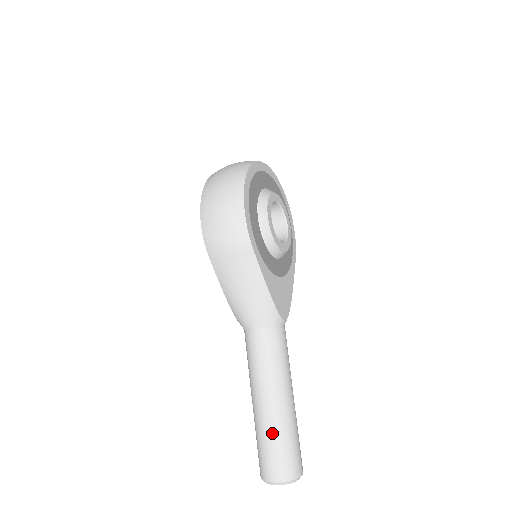
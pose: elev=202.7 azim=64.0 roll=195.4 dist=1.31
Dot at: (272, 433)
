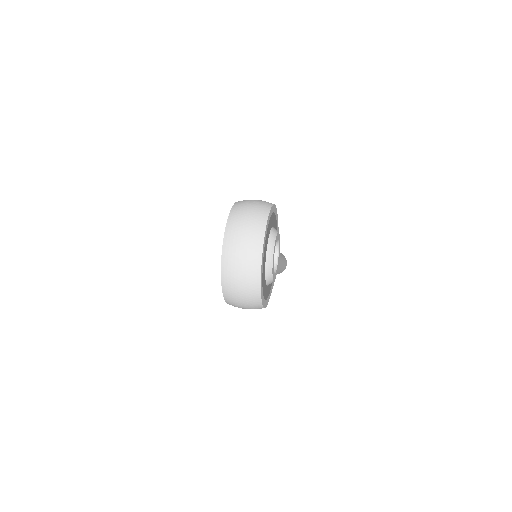
Dot at: occluded
